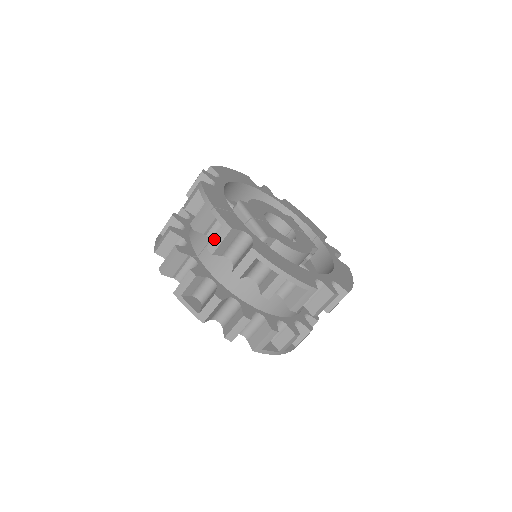
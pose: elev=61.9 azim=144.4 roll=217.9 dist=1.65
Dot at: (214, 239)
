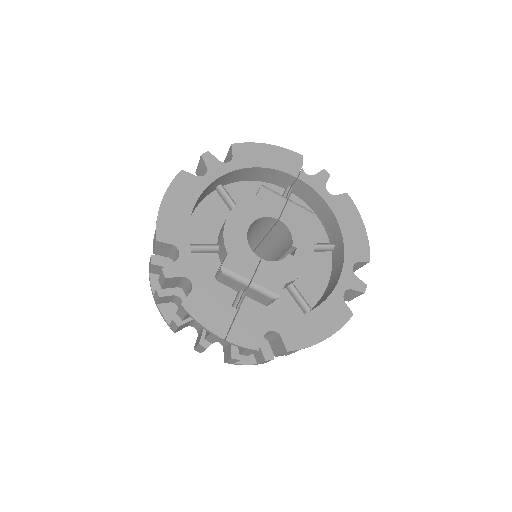
Dot at: (243, 353)
